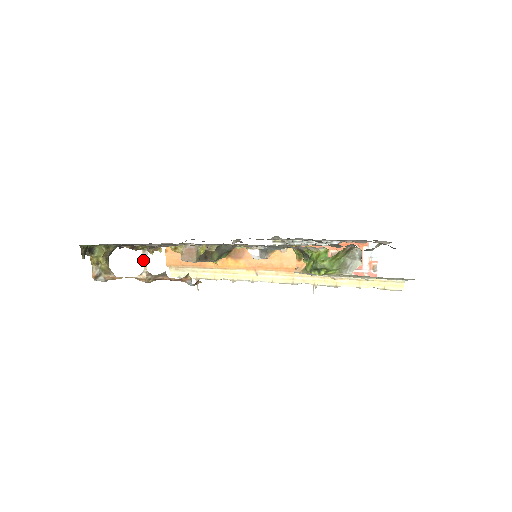
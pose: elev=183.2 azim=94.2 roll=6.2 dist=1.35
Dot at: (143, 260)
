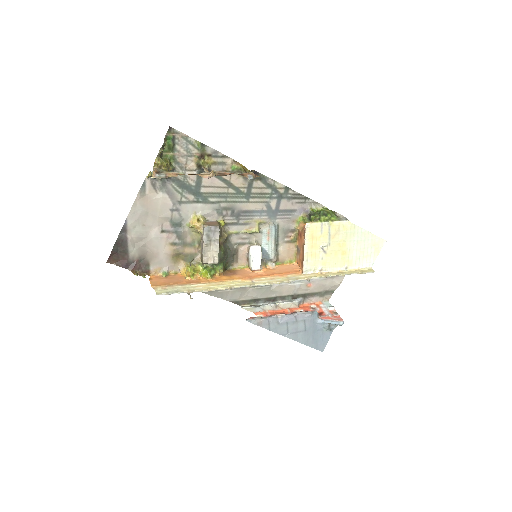
Dot at: (205, 169)
